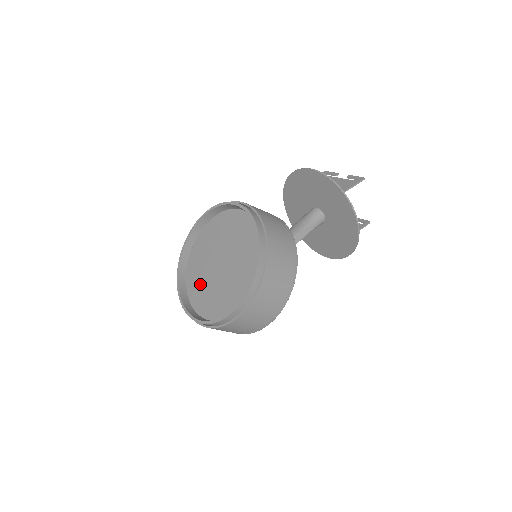
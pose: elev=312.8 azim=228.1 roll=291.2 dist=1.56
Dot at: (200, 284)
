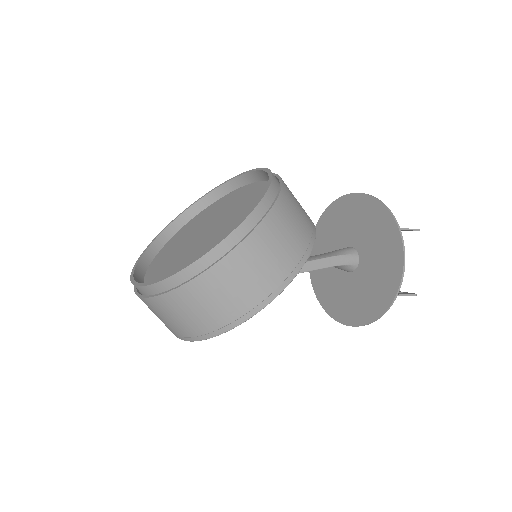
Dot at: (168, 258)
